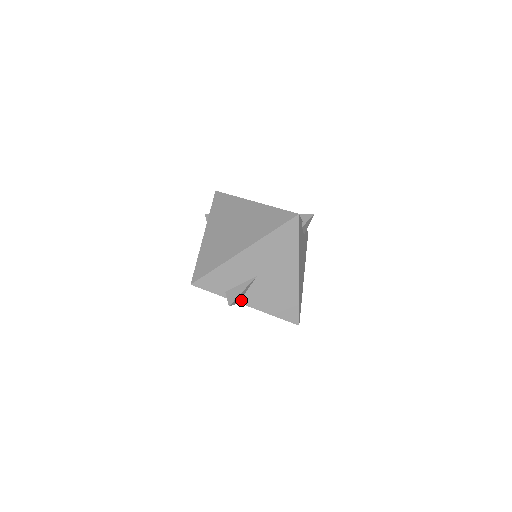
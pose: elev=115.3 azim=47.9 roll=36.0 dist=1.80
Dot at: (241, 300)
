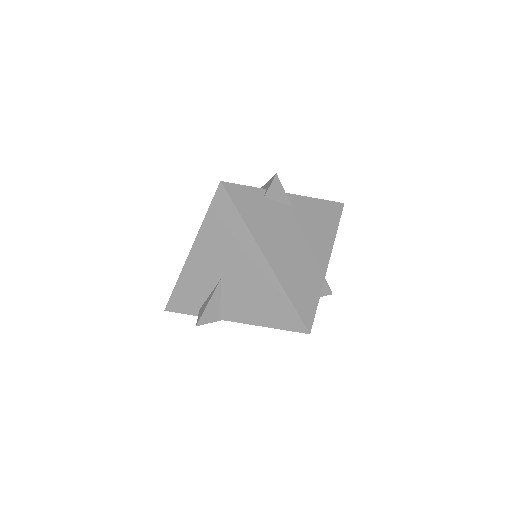
Dot at: (221, 316)
